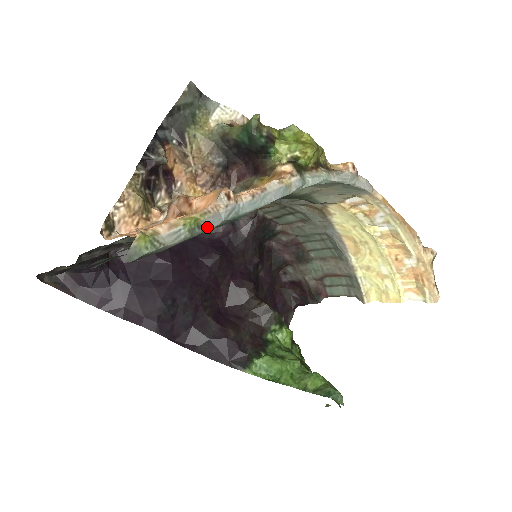
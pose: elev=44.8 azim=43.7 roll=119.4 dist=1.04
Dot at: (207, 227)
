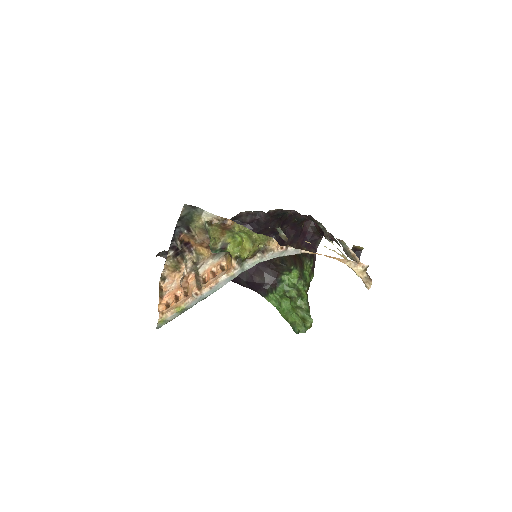
Dot at: (189, 308)
